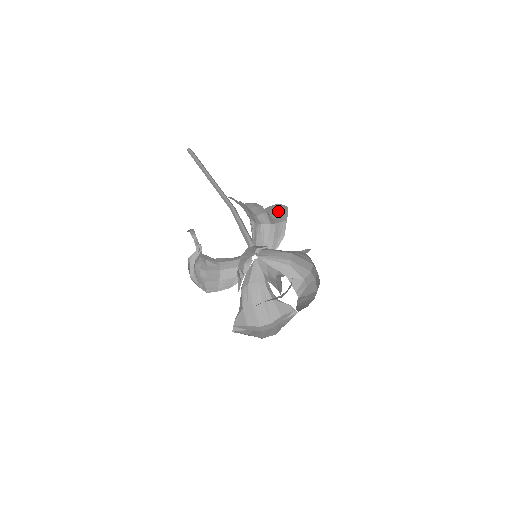
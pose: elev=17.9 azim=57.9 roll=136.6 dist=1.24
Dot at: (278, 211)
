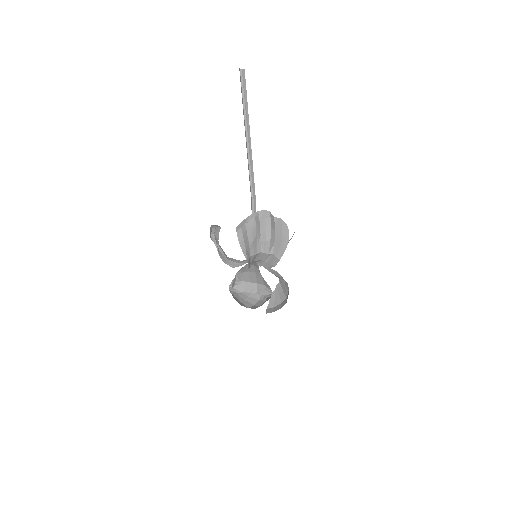
Dot at: (281, 239)
